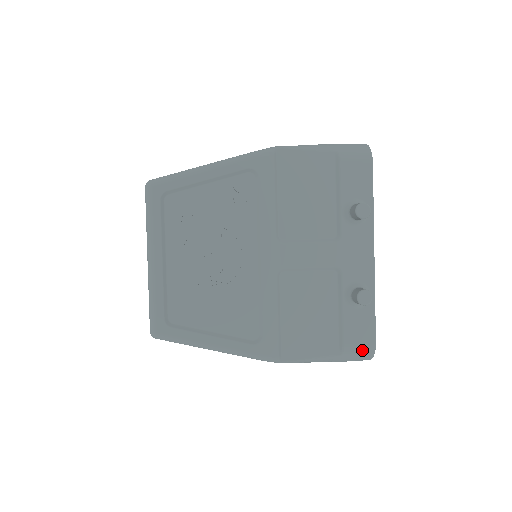
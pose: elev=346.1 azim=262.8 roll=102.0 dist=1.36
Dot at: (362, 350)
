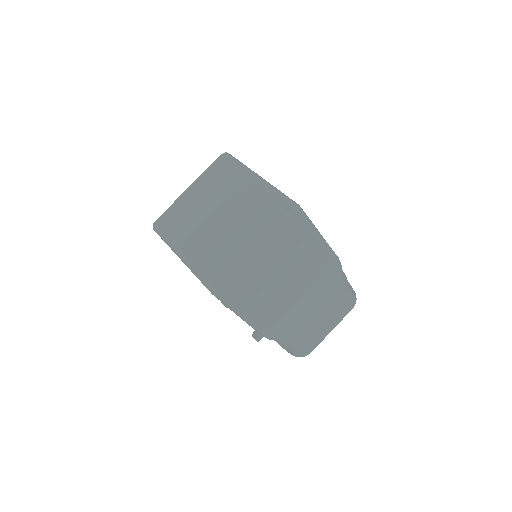
Dot at: occluded
